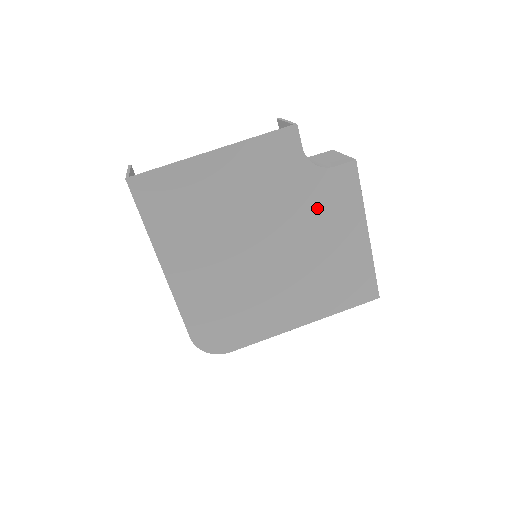
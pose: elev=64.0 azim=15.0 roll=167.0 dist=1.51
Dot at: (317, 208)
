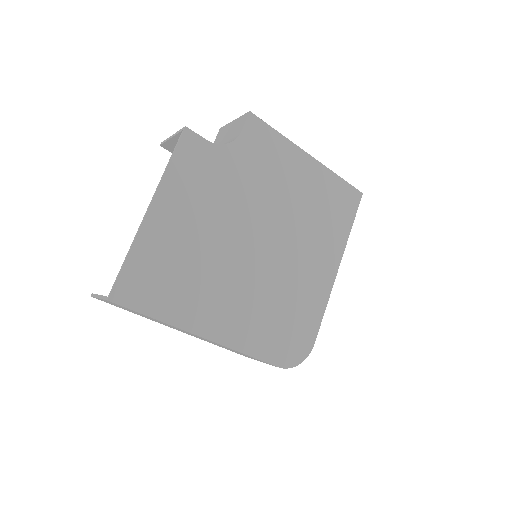
Dot at: (261, 174)
